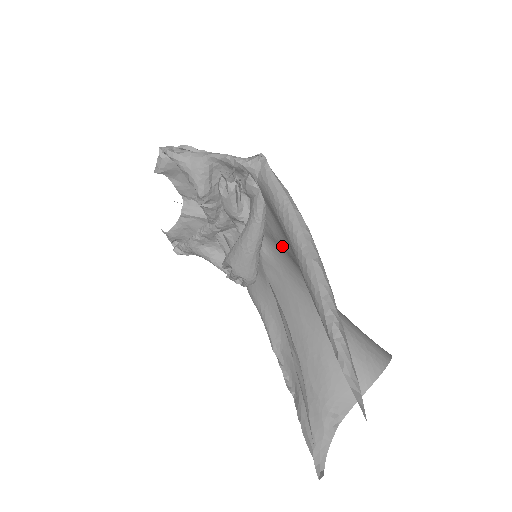
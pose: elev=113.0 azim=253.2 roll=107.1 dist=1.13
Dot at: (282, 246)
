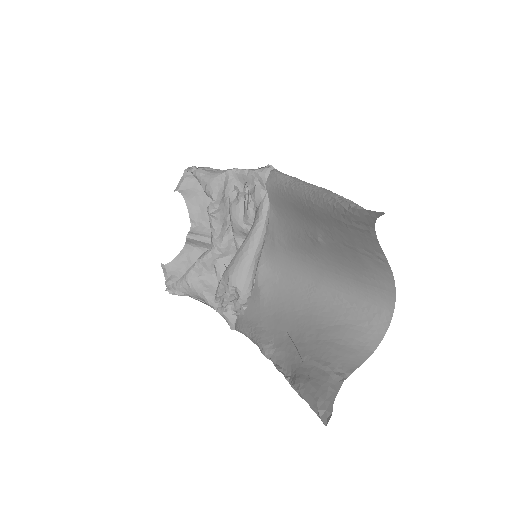
Dot at: (283, 240)
